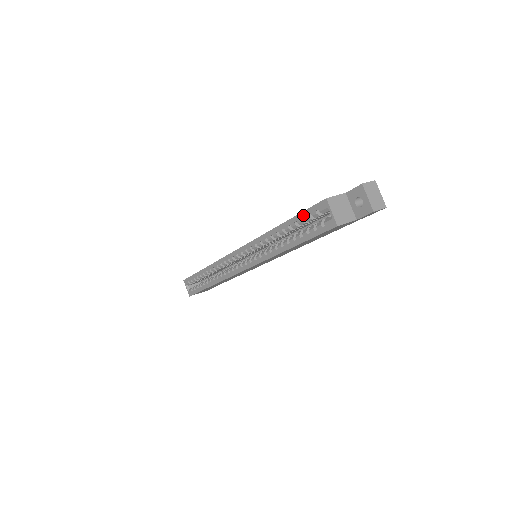
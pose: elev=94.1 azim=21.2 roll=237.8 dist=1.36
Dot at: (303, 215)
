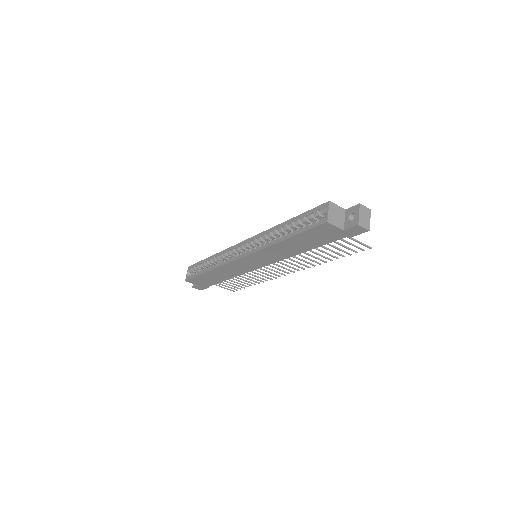
Dot at: (307, 213)
